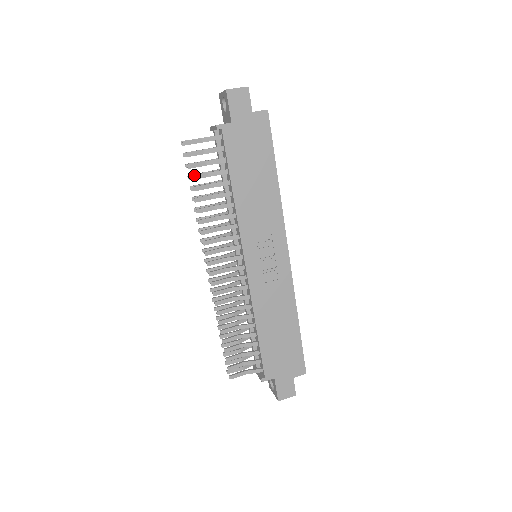
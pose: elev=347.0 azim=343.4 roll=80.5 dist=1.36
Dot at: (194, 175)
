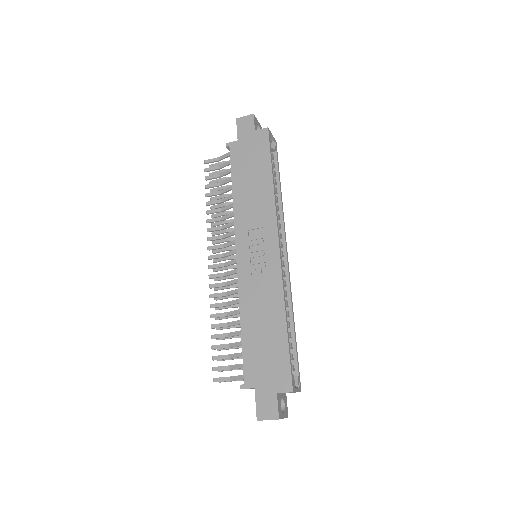
Dot at: (208, 184)
